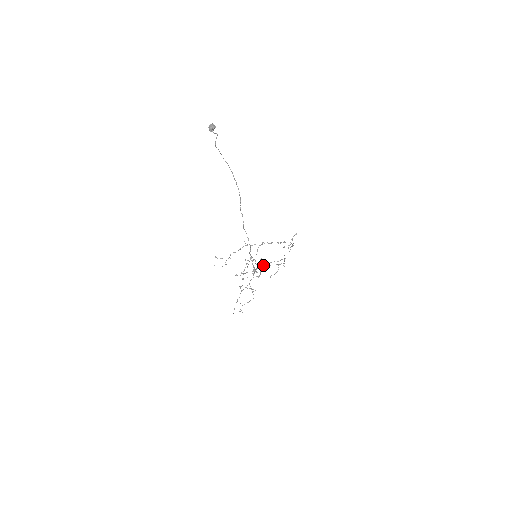
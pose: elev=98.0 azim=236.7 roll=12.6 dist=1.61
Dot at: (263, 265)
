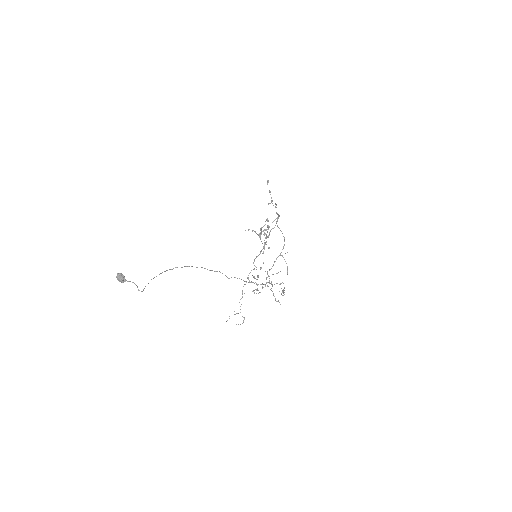
Dot at: (266, 238)
